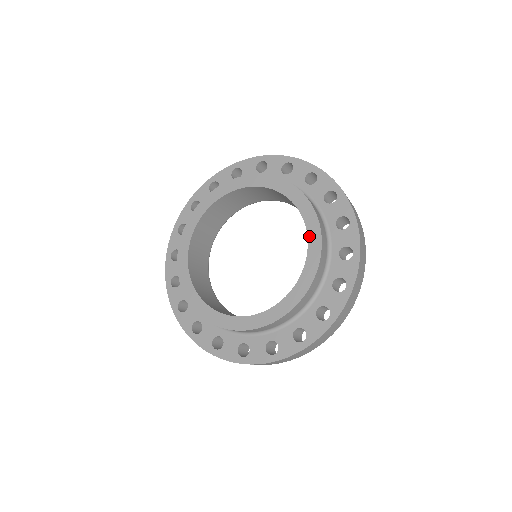
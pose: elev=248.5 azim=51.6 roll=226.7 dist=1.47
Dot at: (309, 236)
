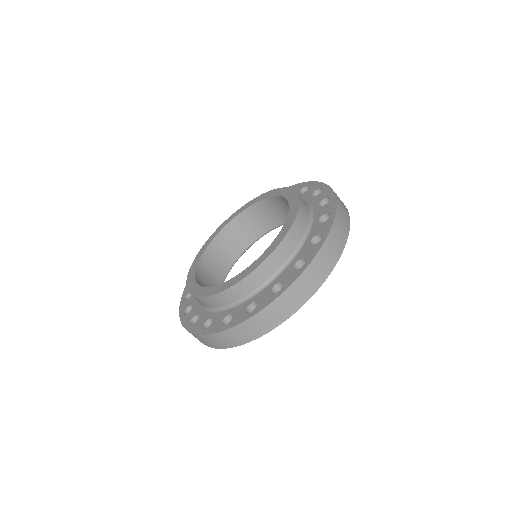
Dot at: (286, 221)
